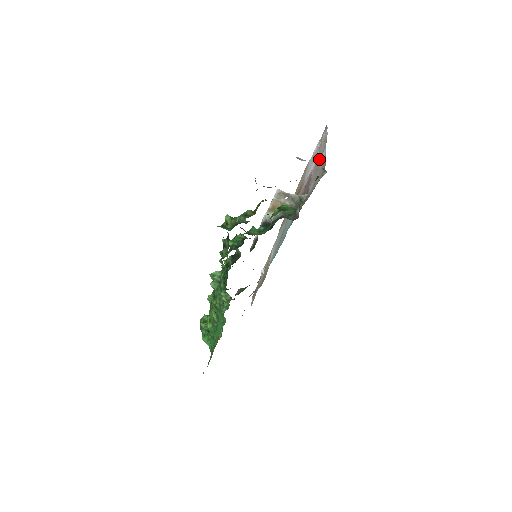
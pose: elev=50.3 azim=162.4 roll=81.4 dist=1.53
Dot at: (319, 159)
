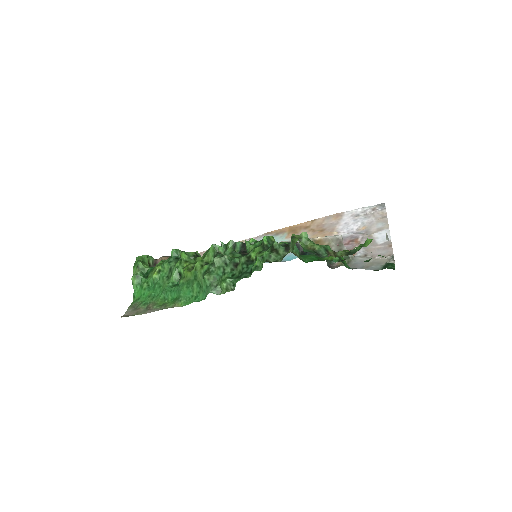
Dot at: (373, 232)
